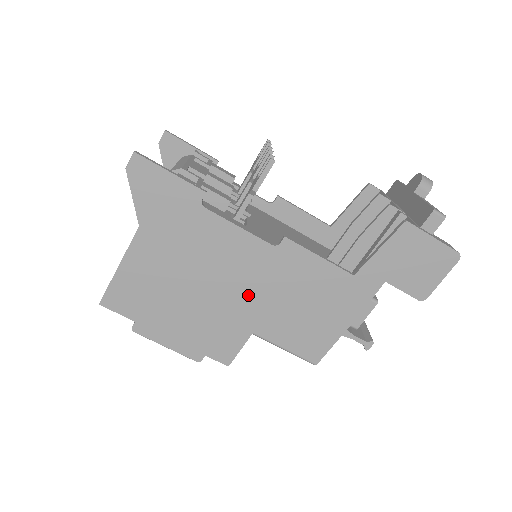
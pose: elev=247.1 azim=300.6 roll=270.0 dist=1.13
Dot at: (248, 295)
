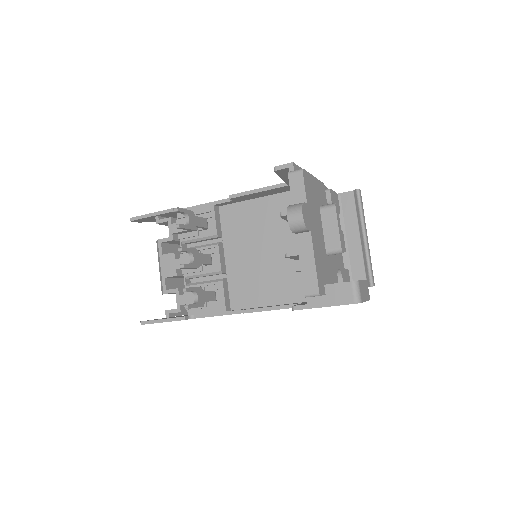
Dot at: occluded
